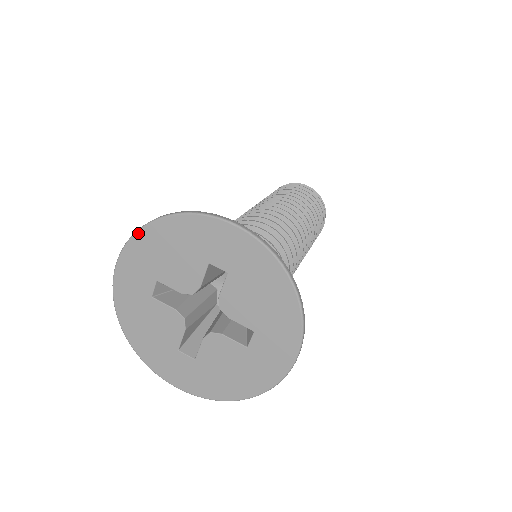
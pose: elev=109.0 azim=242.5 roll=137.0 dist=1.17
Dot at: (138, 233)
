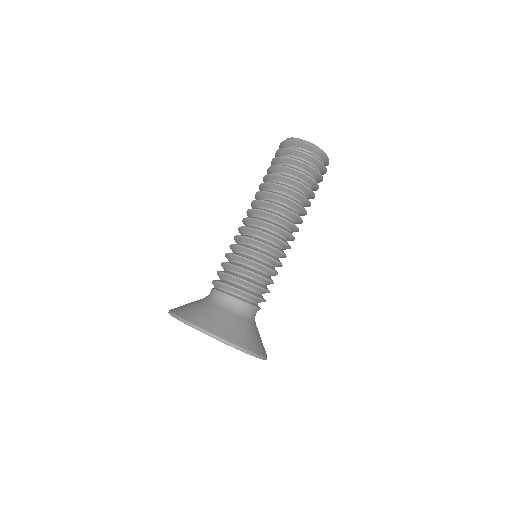
Dot at: occluded
